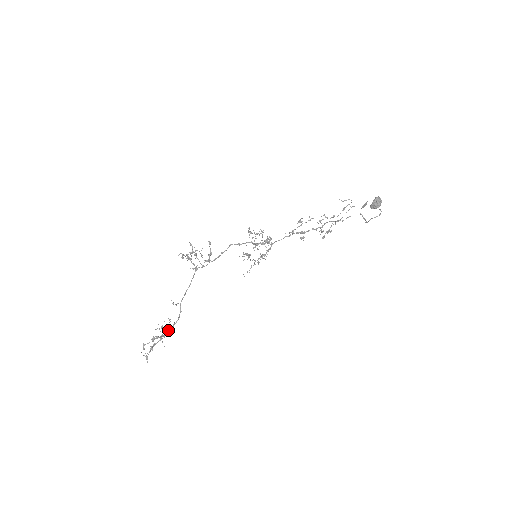
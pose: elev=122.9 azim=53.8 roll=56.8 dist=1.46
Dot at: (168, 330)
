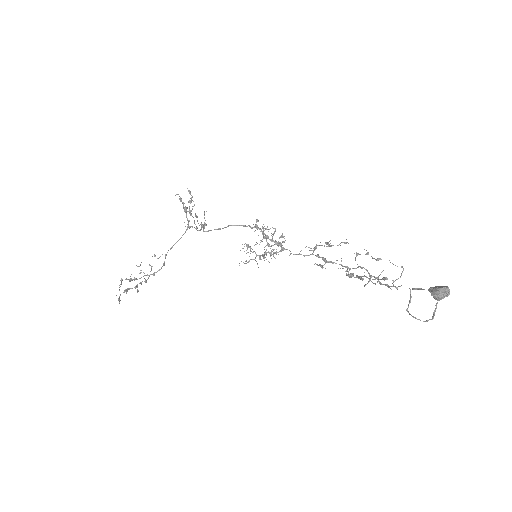
Dot at: (148, 275)
